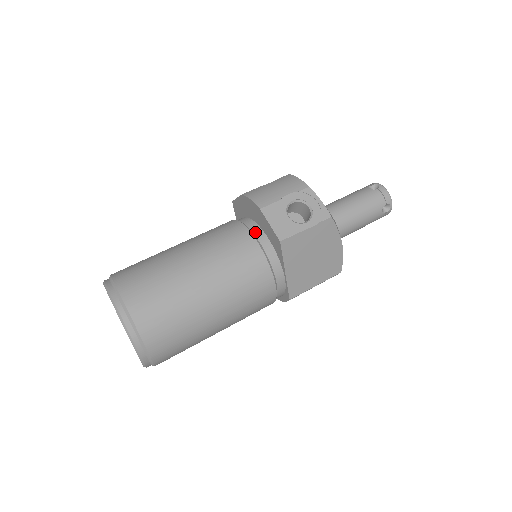
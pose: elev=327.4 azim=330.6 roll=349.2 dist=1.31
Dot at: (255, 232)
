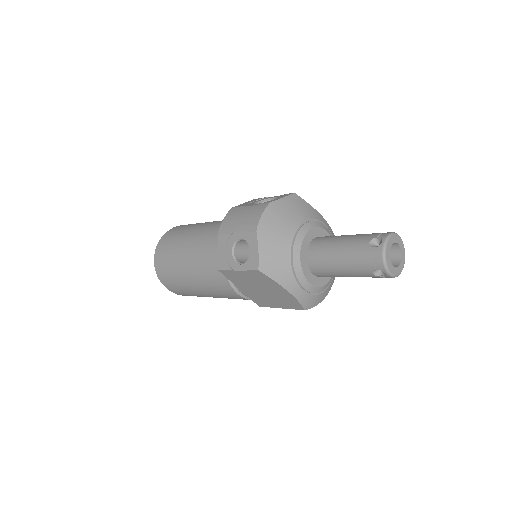
Dot at: occluded
